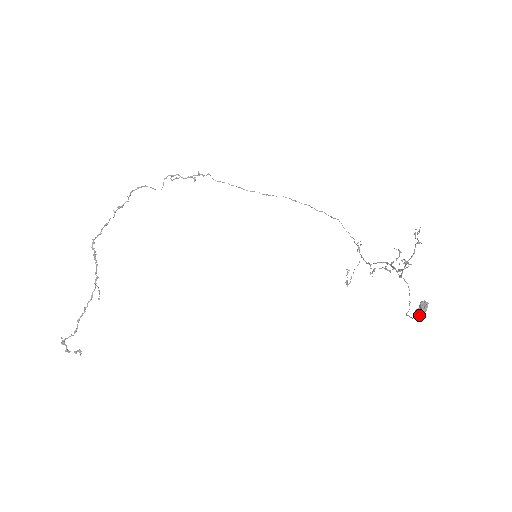
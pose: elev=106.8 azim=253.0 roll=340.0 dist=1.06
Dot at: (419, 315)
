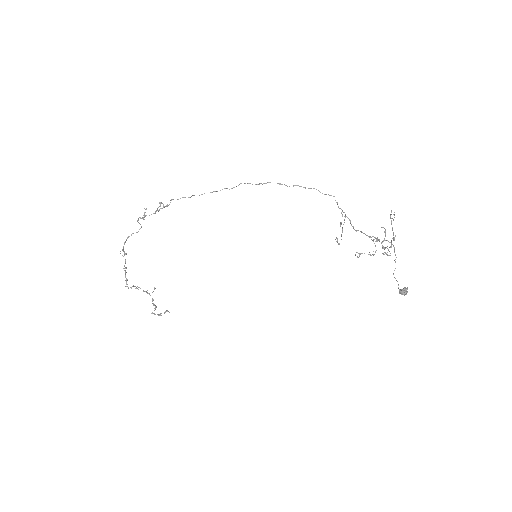
Dot at: occluded
